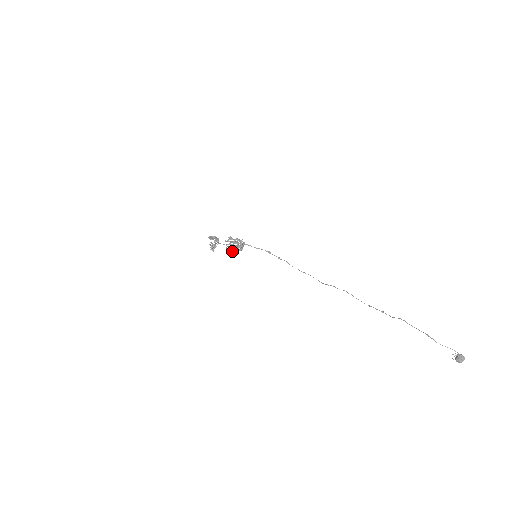
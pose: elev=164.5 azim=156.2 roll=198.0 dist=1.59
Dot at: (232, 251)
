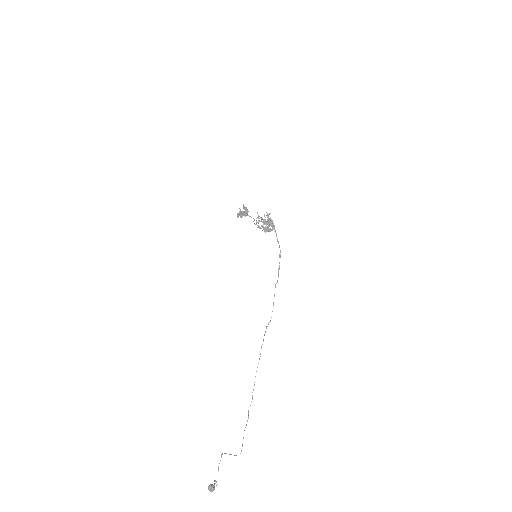
Dot at: (258, 225)
